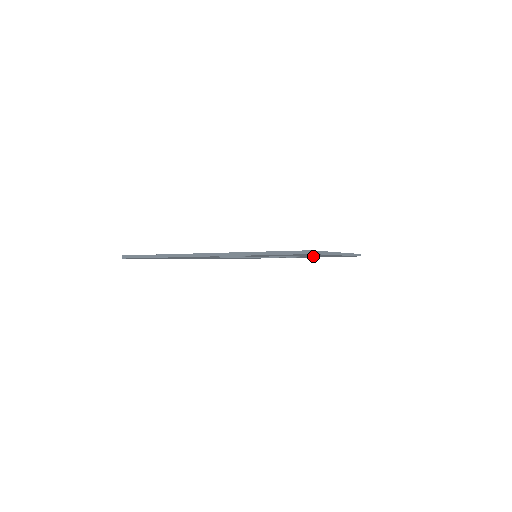
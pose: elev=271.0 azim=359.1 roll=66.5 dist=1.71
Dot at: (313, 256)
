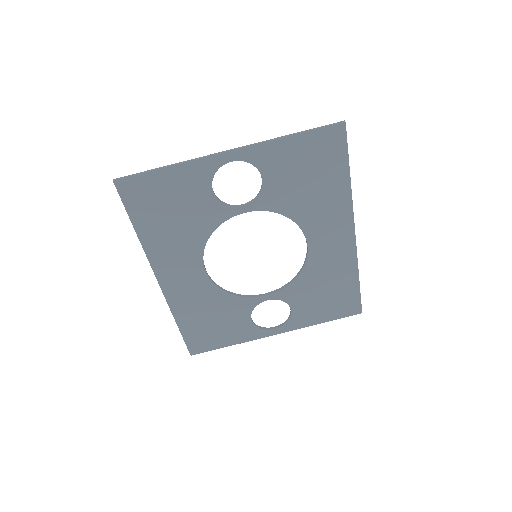
Dot at: (319, 264)
